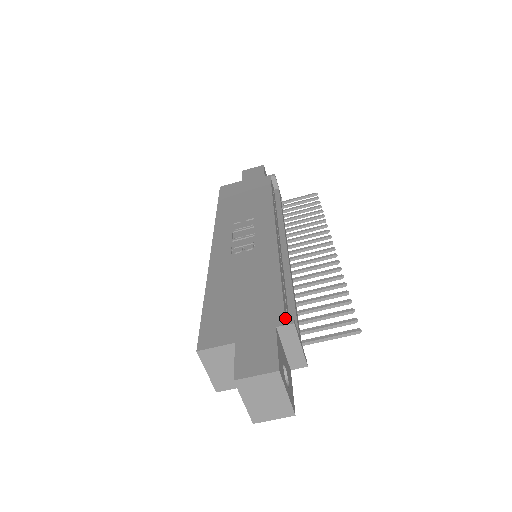
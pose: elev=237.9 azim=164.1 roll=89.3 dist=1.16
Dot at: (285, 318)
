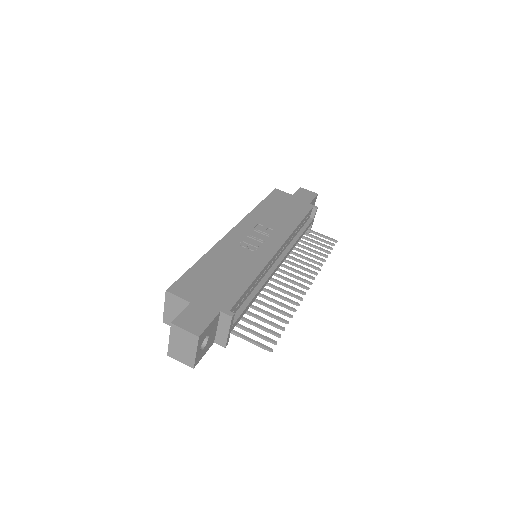
Dot at: (230, 310)
